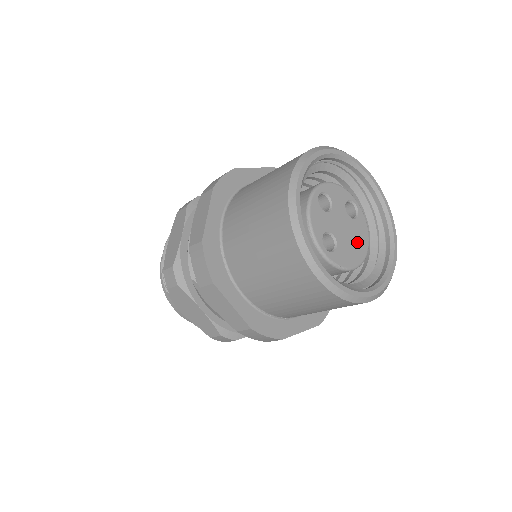
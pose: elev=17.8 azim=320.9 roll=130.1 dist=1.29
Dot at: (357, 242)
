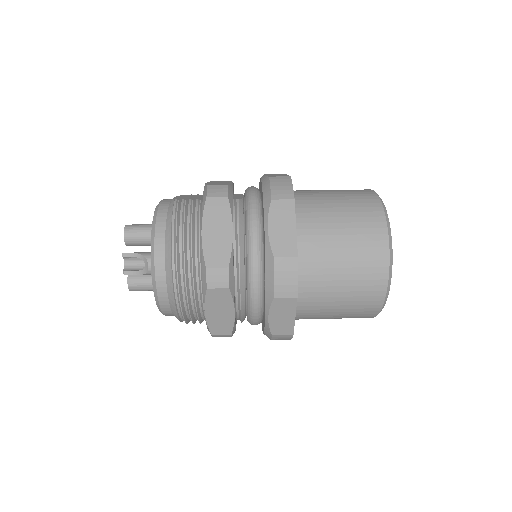
Dot at: occluded
